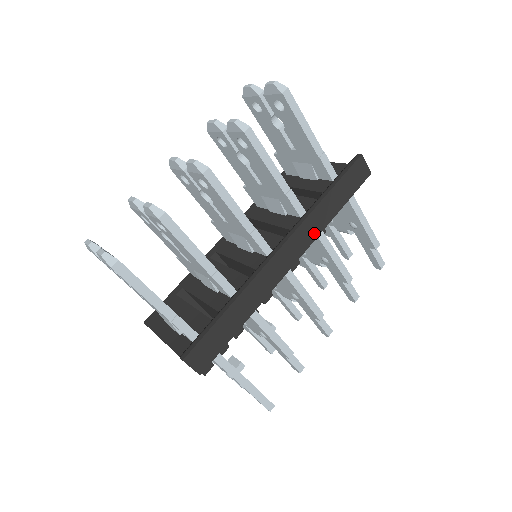
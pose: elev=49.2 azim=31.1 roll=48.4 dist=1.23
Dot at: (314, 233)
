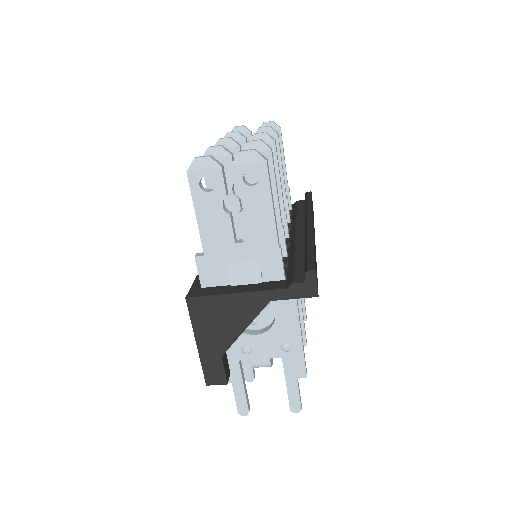
Dot at: occluded
